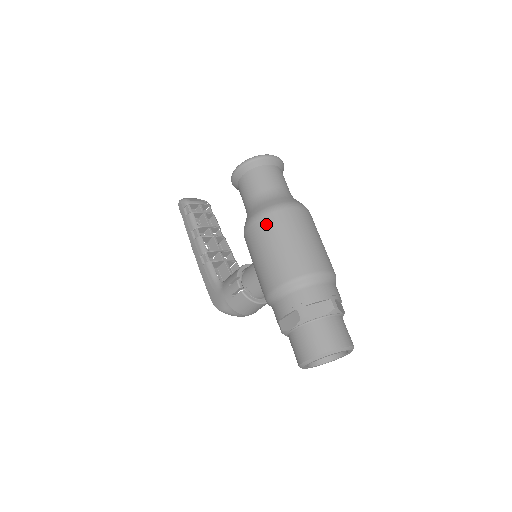
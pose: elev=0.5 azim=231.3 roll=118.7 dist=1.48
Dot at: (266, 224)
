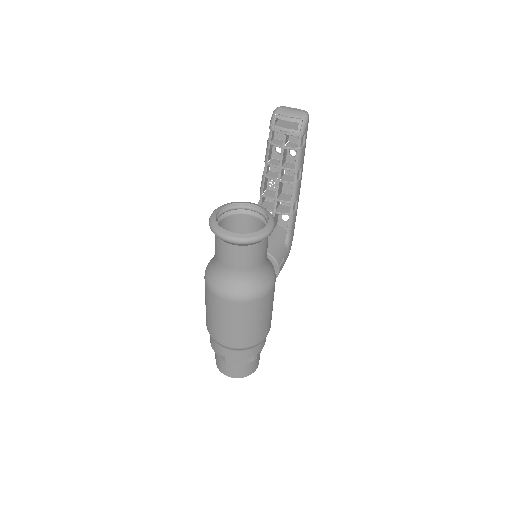
Dot at: occluded
